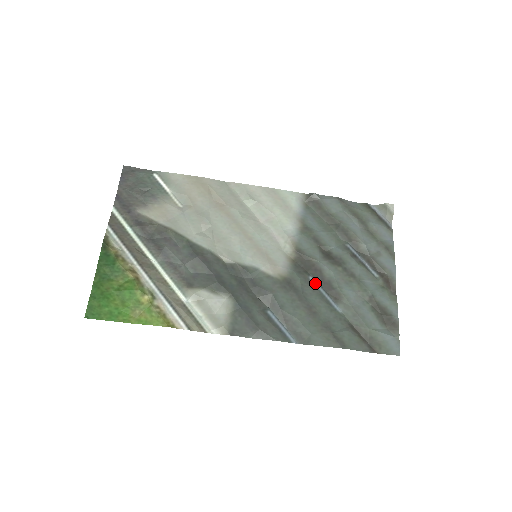
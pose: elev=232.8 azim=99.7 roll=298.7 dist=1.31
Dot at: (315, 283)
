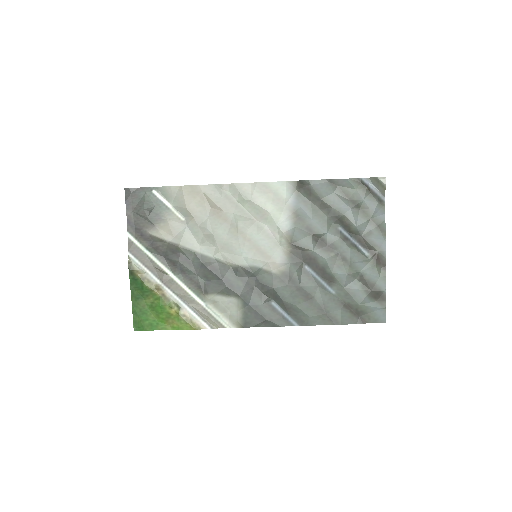
Dot at: (310, 271)
